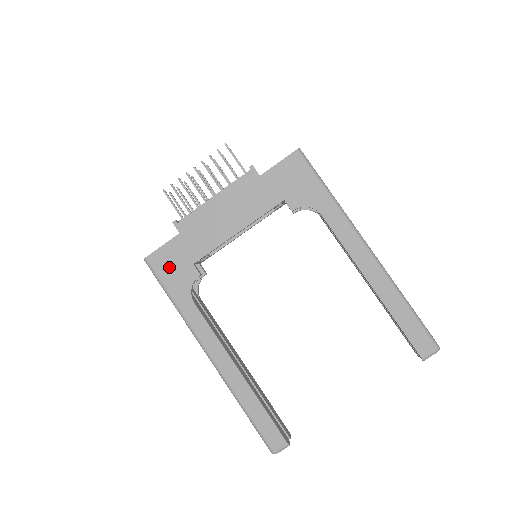
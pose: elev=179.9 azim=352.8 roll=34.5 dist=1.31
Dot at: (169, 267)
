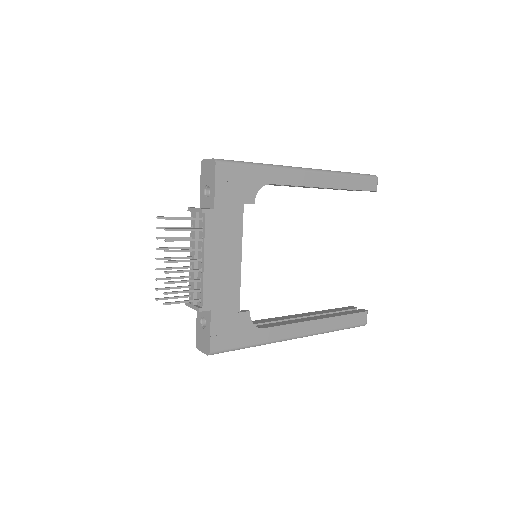
Dot at: (229, 335)
